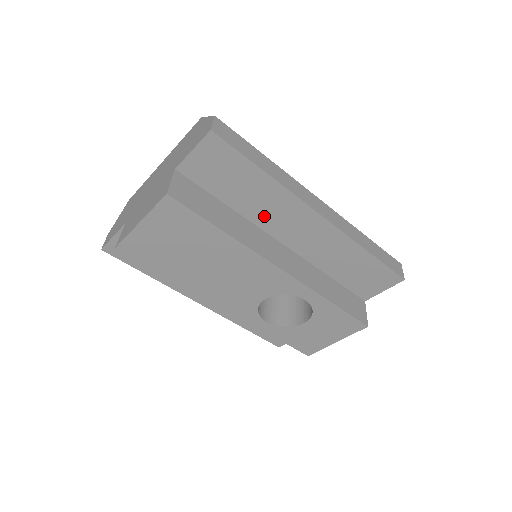
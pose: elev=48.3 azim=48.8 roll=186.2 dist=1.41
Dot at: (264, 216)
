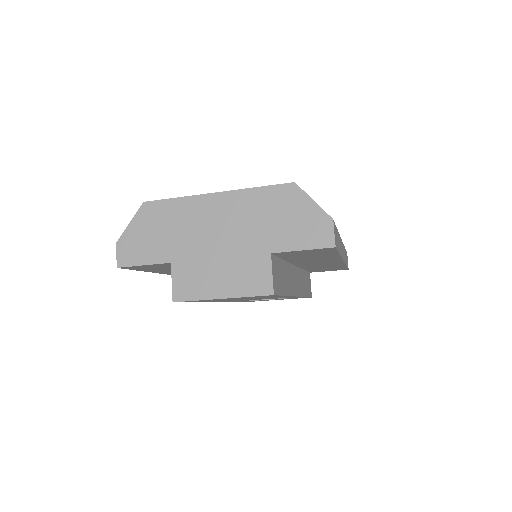
Dot at: (304, 261)
